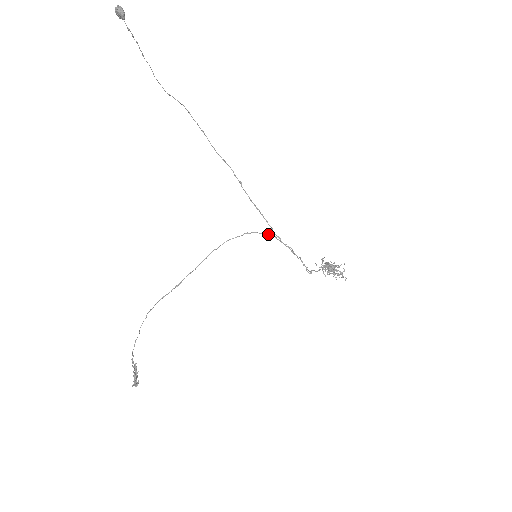
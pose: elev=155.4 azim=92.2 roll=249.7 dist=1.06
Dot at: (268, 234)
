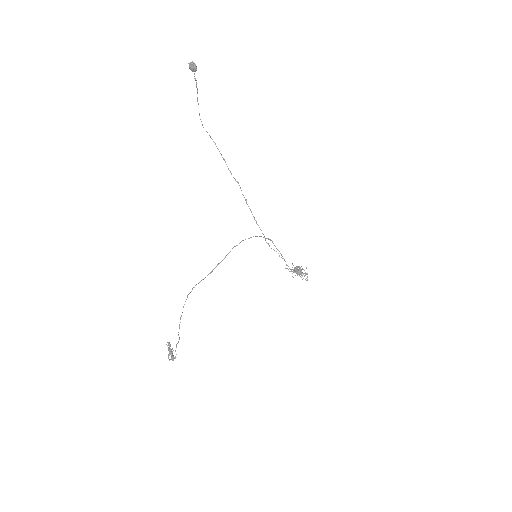
Dot at: (268, 238)
